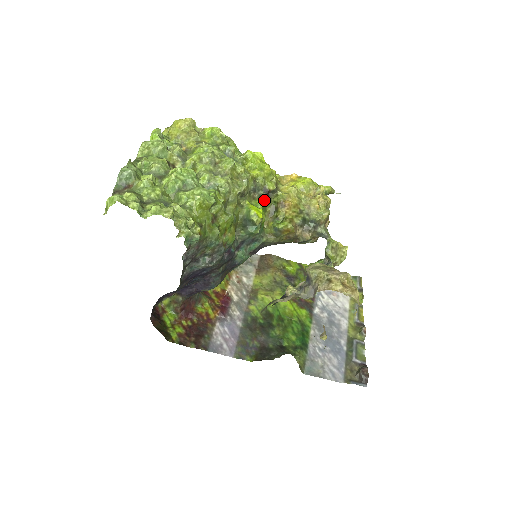
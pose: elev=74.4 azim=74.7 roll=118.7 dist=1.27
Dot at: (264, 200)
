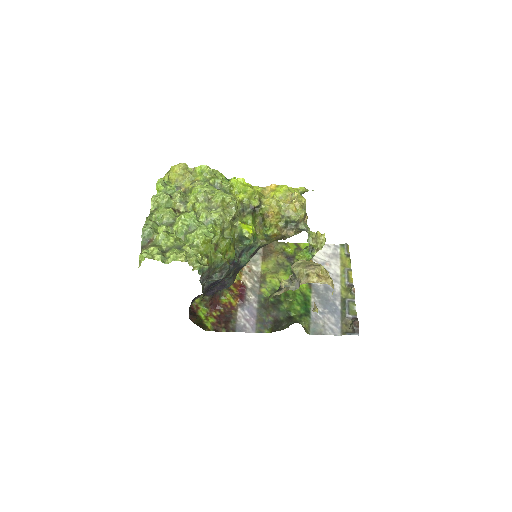
Dot at: (252, 215)
